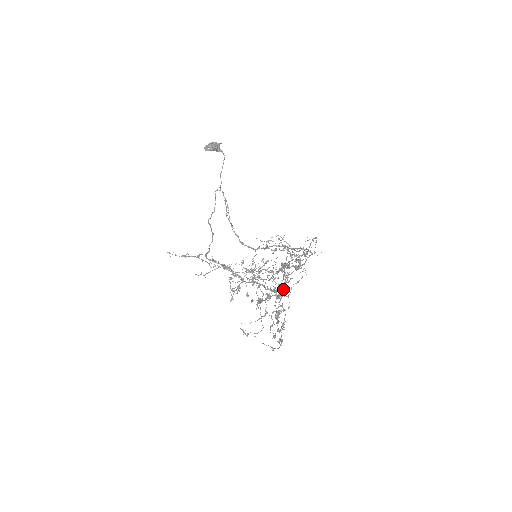
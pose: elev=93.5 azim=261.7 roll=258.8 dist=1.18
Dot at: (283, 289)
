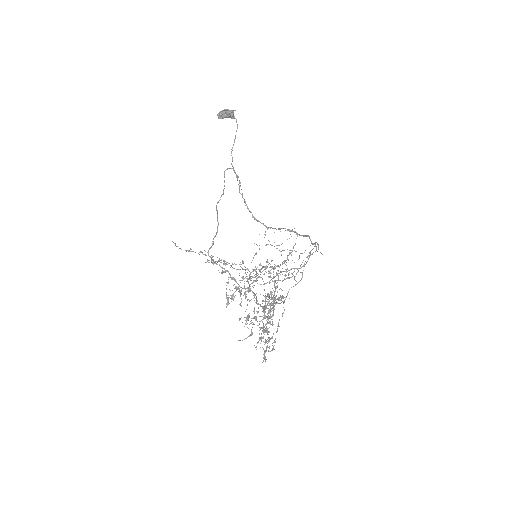
Dot at: (268, 313)
